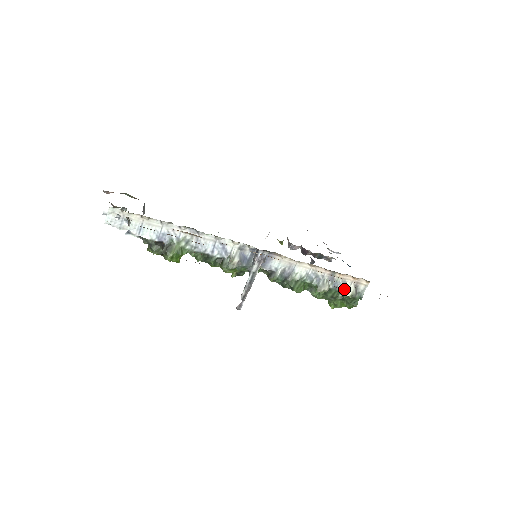
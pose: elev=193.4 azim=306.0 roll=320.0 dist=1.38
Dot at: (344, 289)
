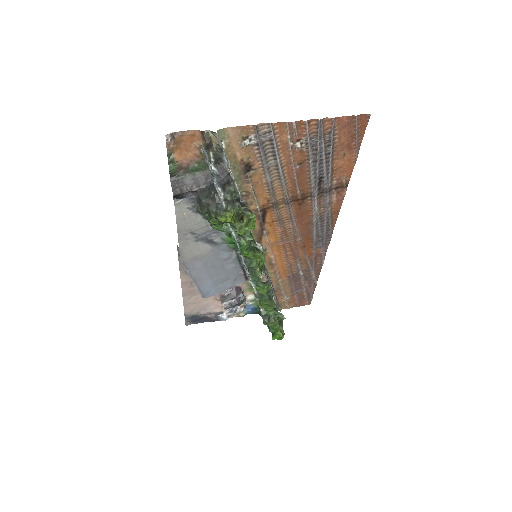
Dot at: (279, 312)
